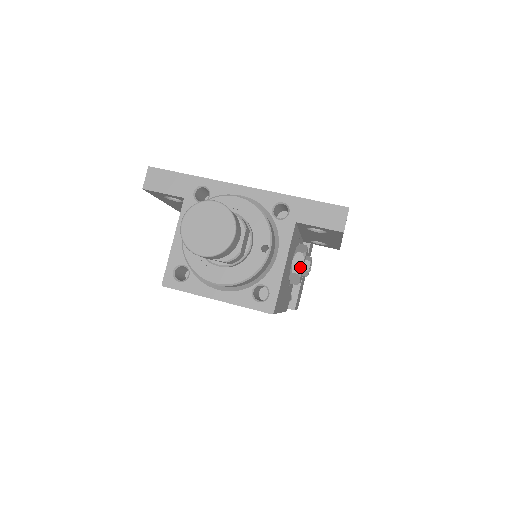
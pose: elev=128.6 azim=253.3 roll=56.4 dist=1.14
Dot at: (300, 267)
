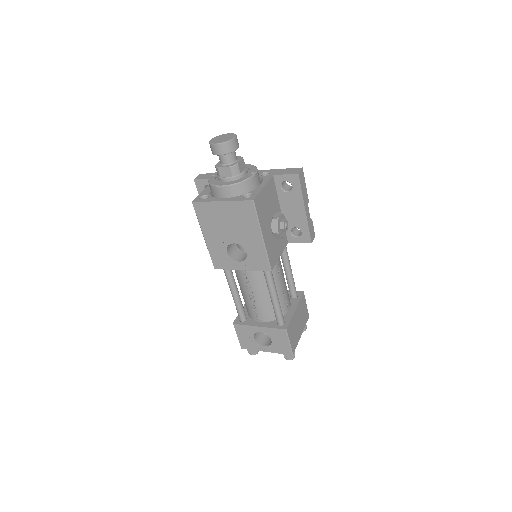
Dot at: (278, 217)
